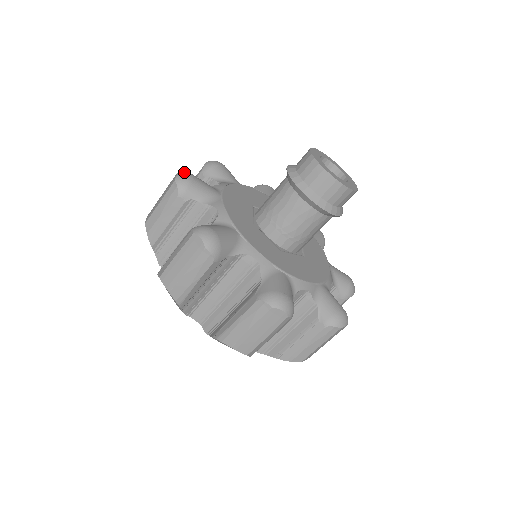
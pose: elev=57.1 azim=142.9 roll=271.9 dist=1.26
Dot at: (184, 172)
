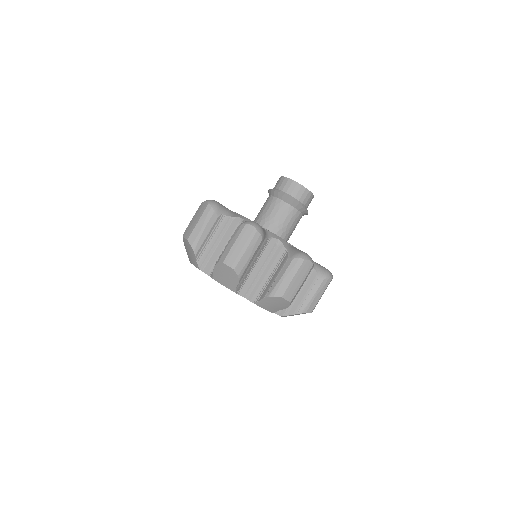
Dot at: occluded
